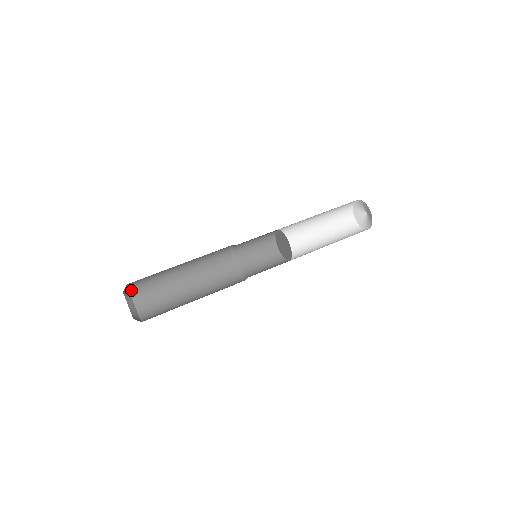
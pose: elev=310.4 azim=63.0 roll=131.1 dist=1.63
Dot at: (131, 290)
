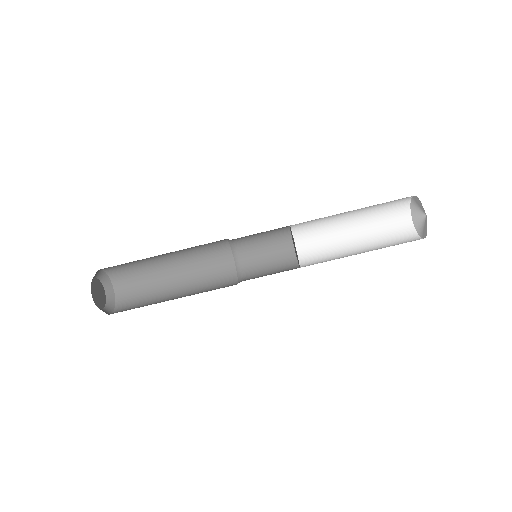
Dot at: (109, 272)
